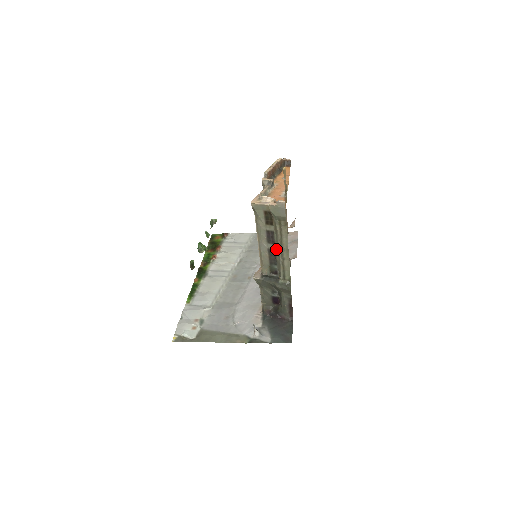
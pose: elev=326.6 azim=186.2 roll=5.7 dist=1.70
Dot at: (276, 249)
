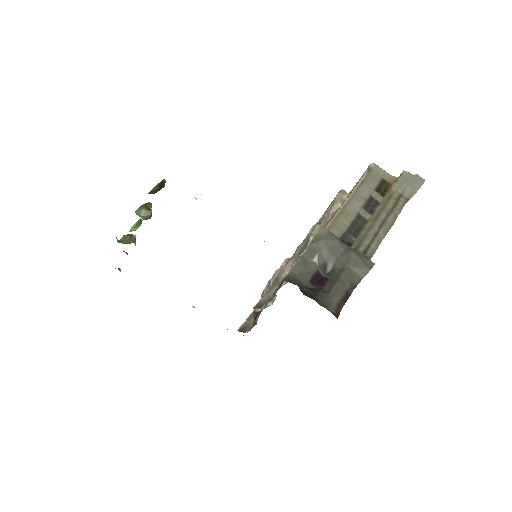
Dot at: (371, 219)
